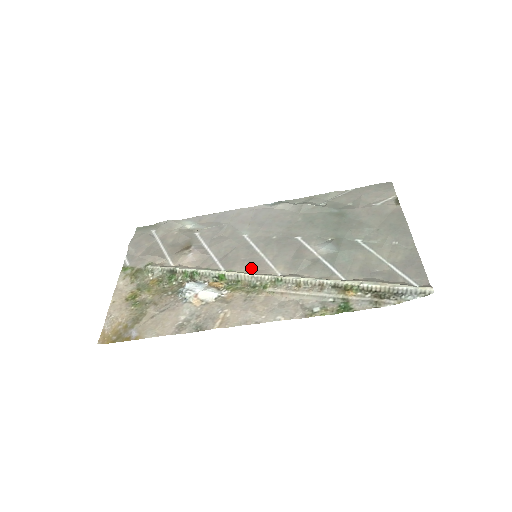
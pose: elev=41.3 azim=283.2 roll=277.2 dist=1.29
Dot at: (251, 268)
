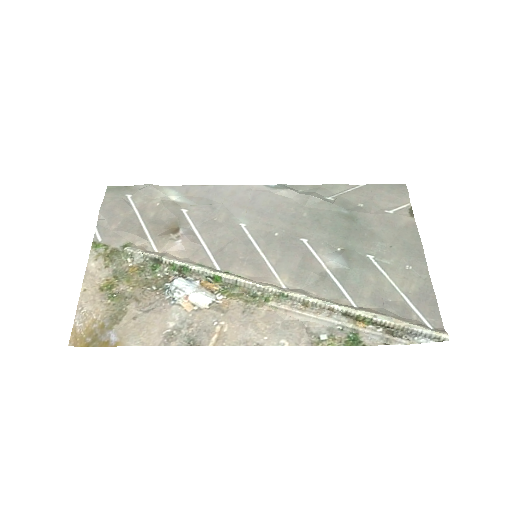
Dot at: (251, 272)
